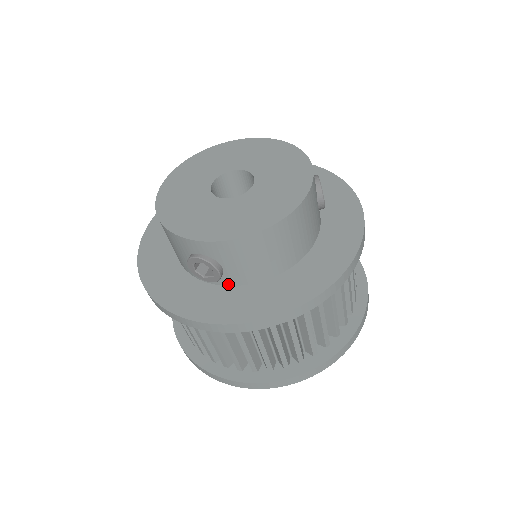
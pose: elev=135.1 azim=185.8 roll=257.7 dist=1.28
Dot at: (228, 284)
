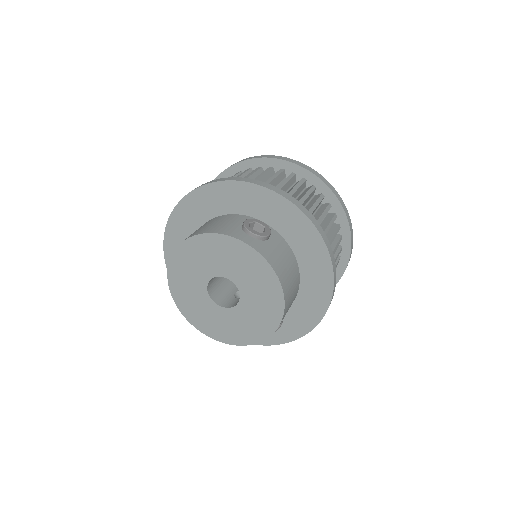
Dot at: occluded
